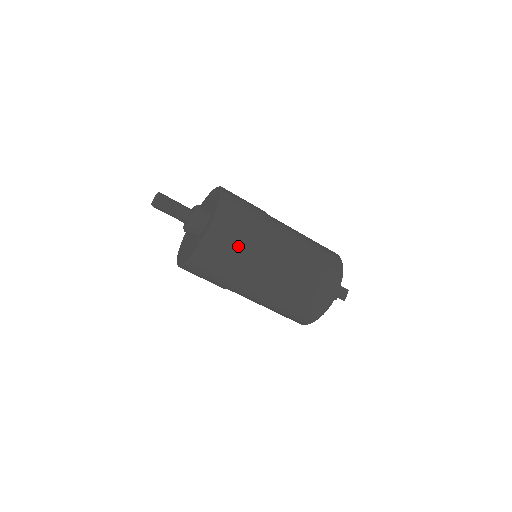
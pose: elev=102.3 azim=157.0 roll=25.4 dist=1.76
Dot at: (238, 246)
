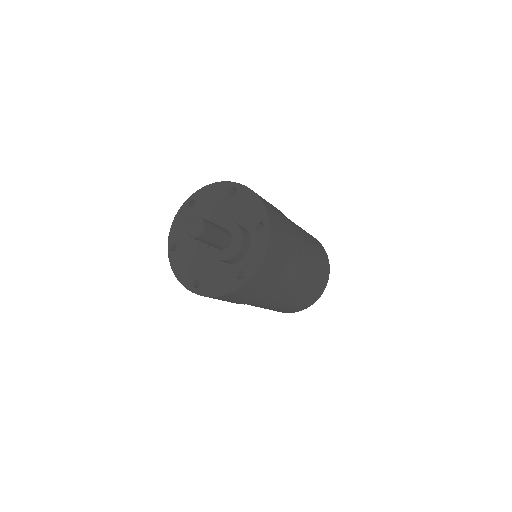
Dot at: (277, 274)
